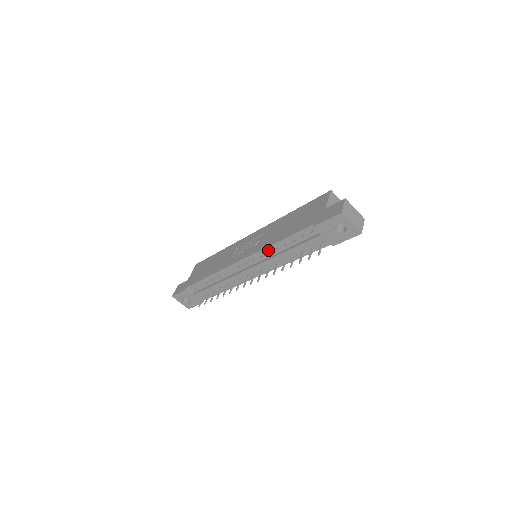
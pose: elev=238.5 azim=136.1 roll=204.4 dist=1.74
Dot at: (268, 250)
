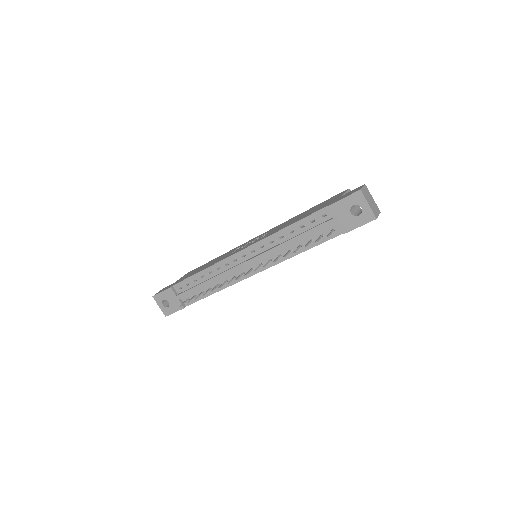
Dot at: (273, 238)
